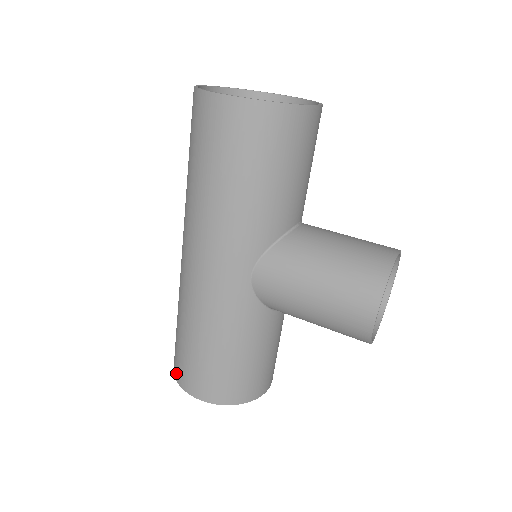
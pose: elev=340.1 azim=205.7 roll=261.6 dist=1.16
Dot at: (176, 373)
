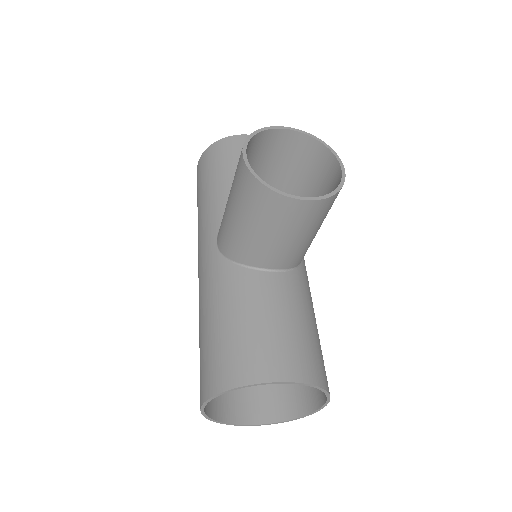
Dot at: (208, 409)
